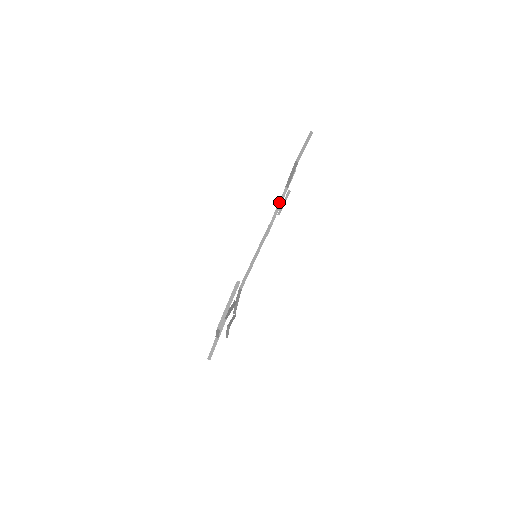
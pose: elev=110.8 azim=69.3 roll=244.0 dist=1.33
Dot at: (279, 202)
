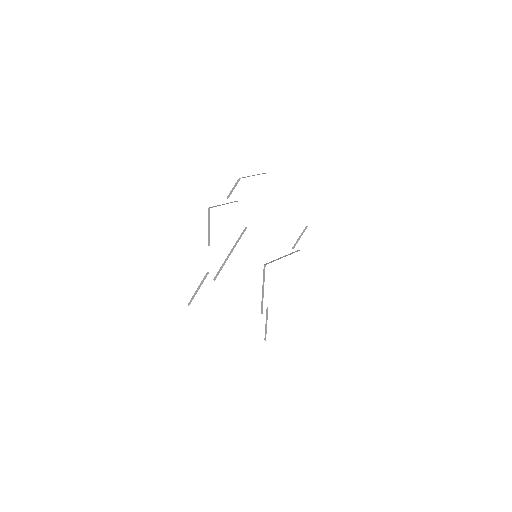
Dot at: (283, 256)
